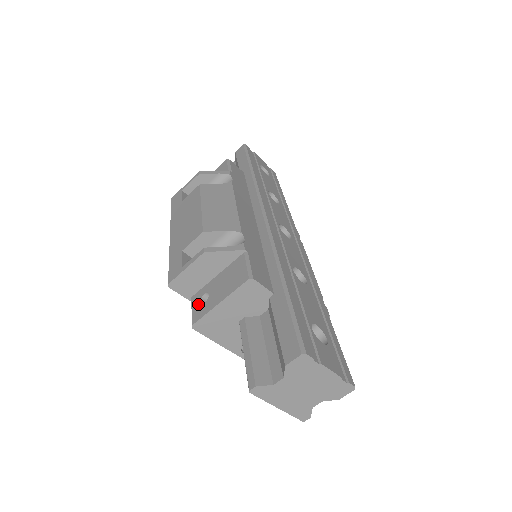
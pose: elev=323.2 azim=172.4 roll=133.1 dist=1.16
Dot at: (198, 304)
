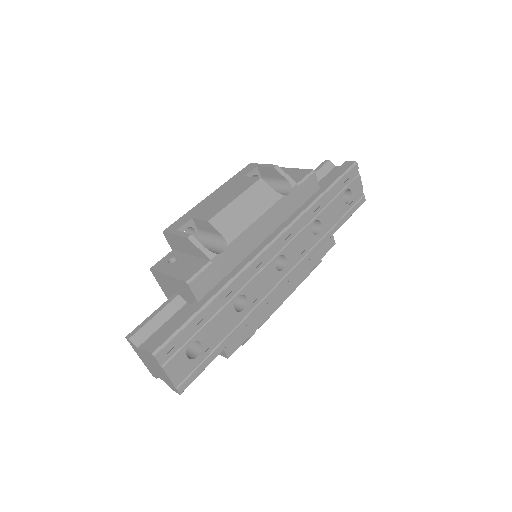
Dot at: (167, 259)
